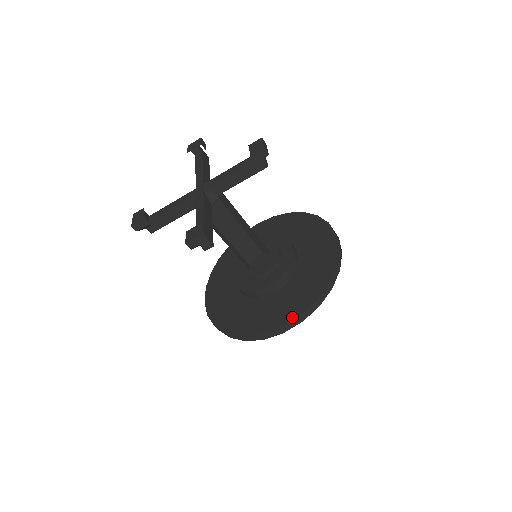
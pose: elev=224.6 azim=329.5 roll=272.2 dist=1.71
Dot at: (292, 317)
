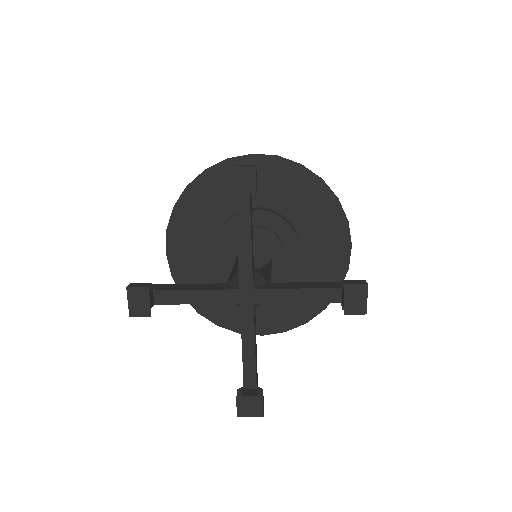
Dot at: (278, 329)
